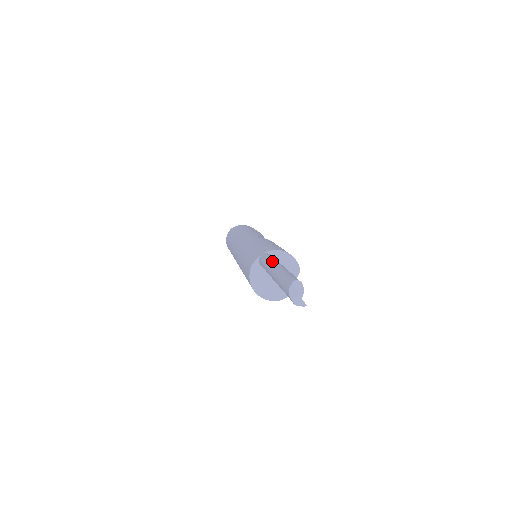
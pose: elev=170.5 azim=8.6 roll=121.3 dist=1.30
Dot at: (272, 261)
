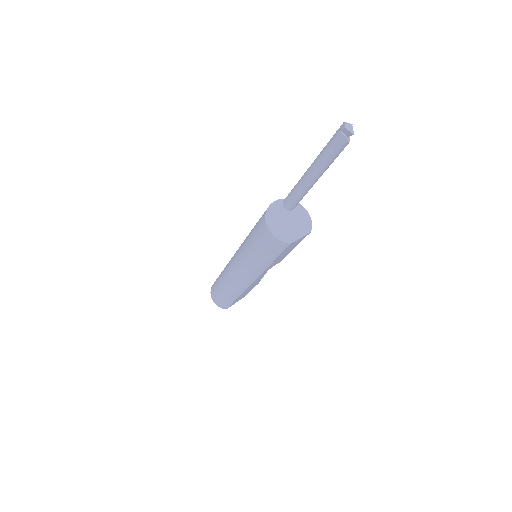
Dot at: occluded
